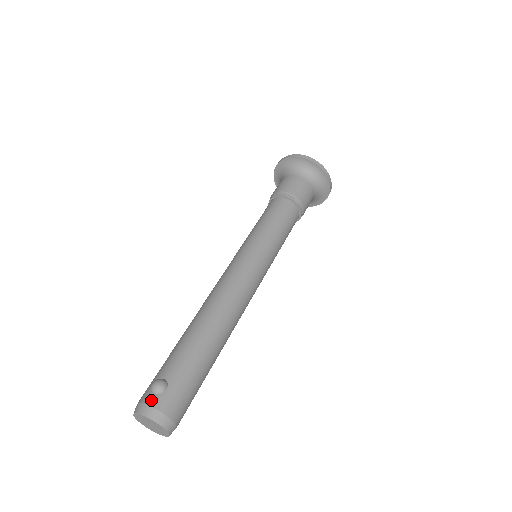
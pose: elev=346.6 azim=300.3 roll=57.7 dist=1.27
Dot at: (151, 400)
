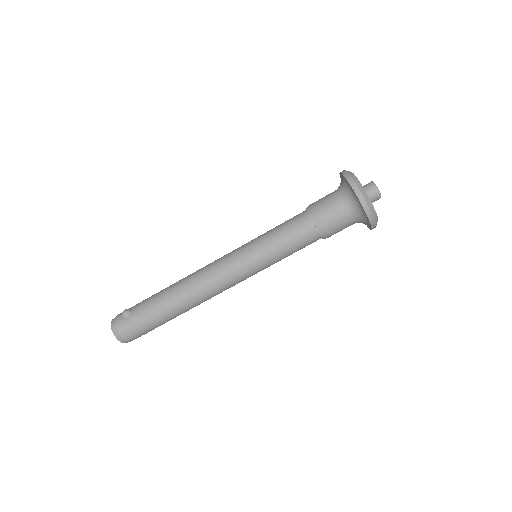
Dot at: (118, 319)
